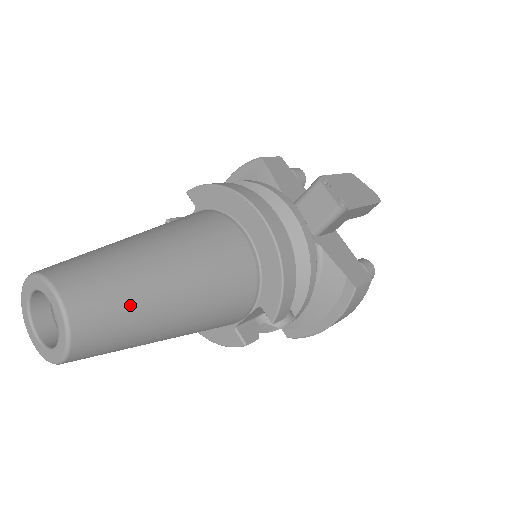
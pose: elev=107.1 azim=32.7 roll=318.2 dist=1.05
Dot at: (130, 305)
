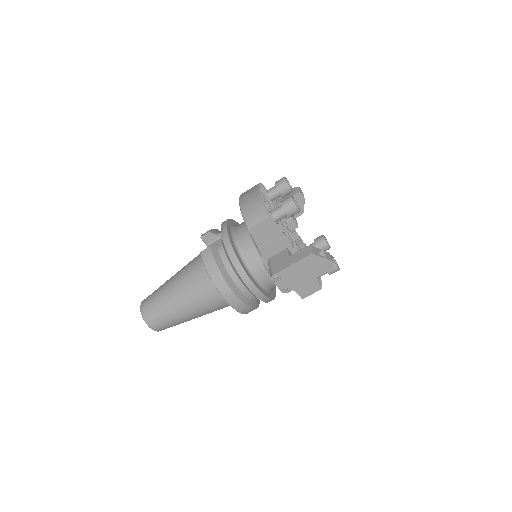
Dot at: (177, 324)
